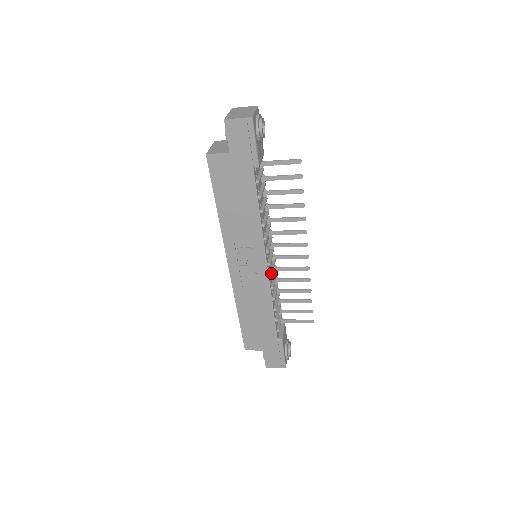
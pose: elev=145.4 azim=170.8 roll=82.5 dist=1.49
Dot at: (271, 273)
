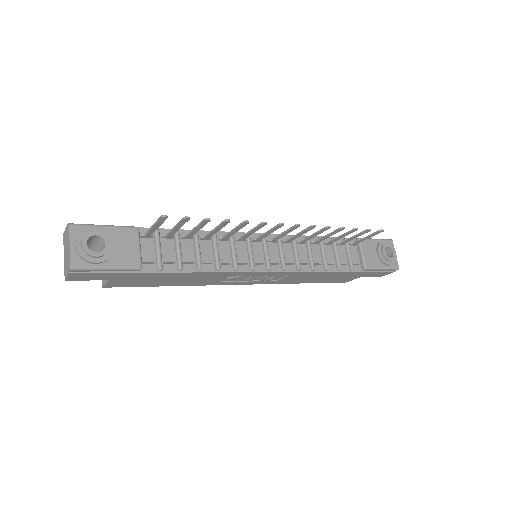
Dot at: (282, 265)
